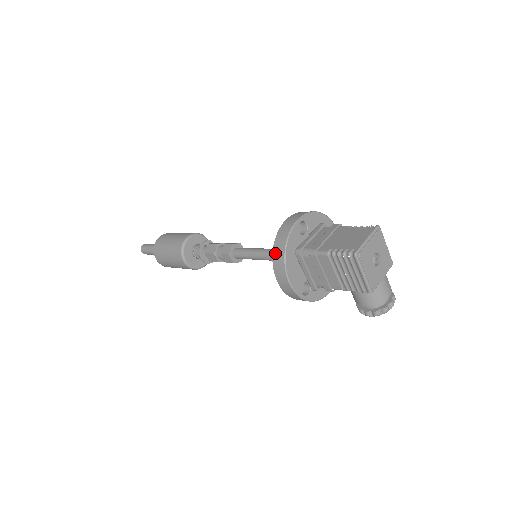
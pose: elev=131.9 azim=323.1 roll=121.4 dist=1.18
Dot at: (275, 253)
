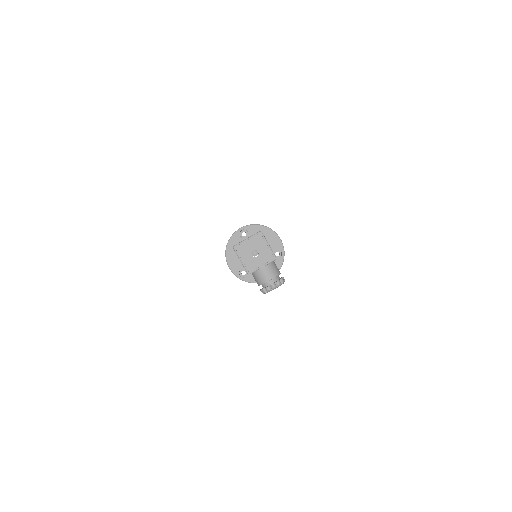
Dot at: occluded
